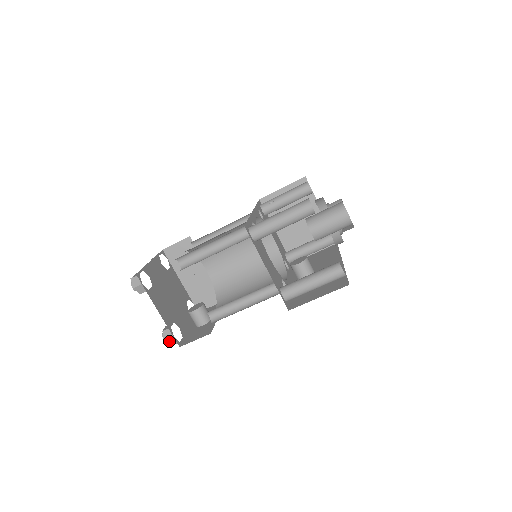
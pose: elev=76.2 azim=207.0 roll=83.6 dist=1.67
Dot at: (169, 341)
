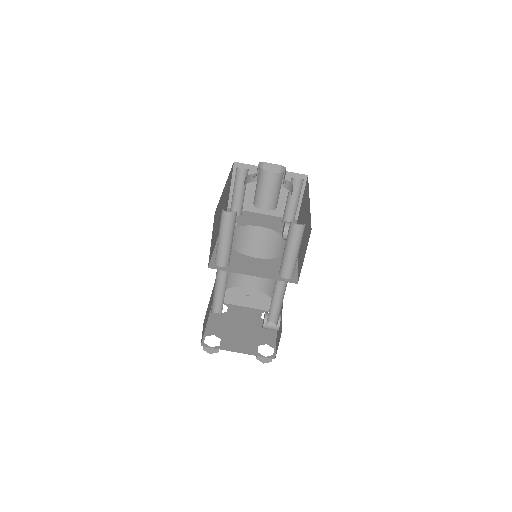
Dot at: (266, 361)
